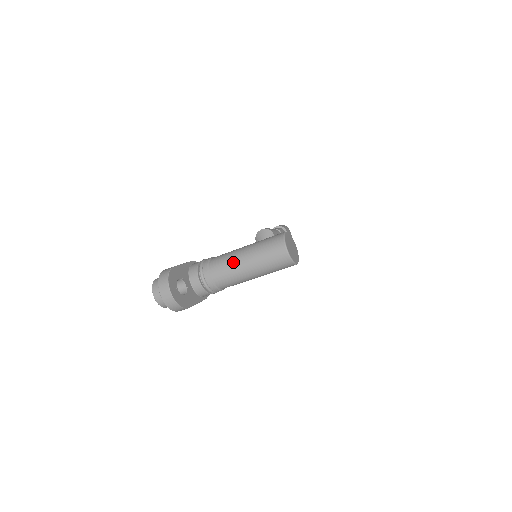
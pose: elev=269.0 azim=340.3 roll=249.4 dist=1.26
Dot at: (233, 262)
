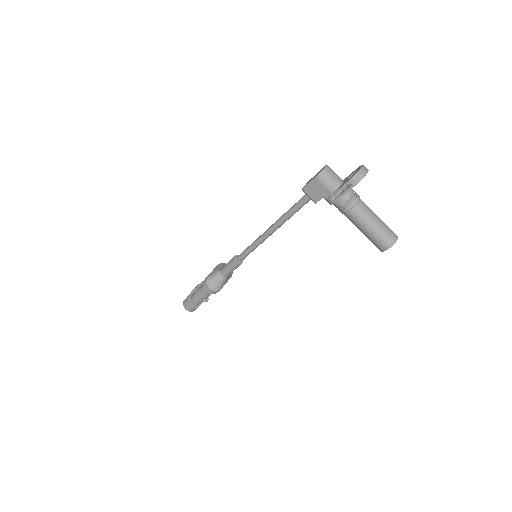
Dot at: occluded
